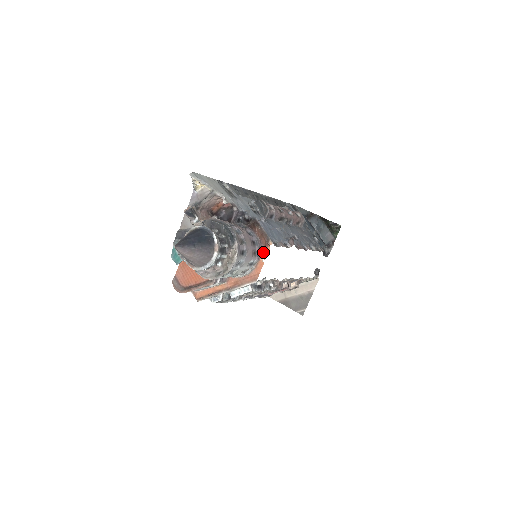
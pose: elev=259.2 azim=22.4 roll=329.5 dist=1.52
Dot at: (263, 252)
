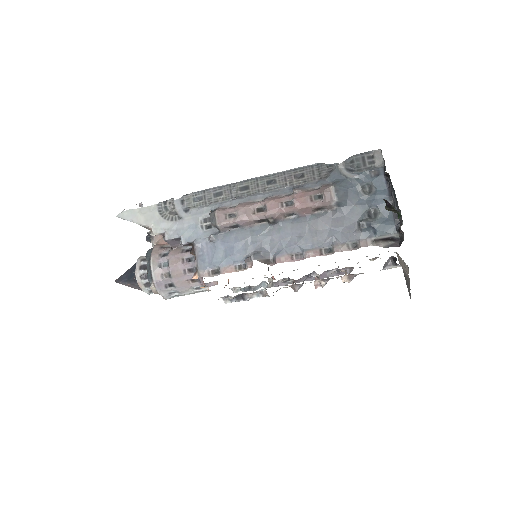
Dot at: occluded
